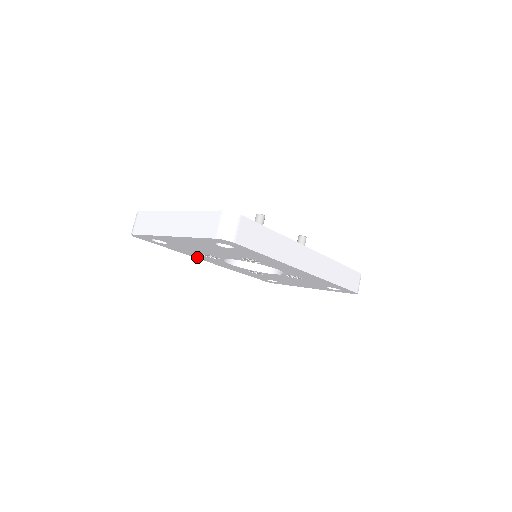
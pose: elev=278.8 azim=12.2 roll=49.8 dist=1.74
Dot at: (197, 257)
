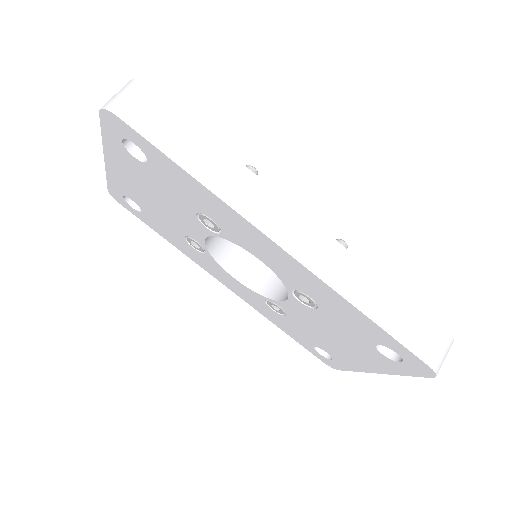
Dot at: (200, 264)
